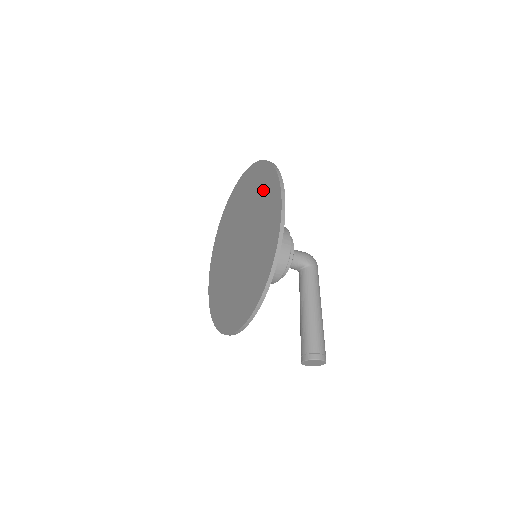
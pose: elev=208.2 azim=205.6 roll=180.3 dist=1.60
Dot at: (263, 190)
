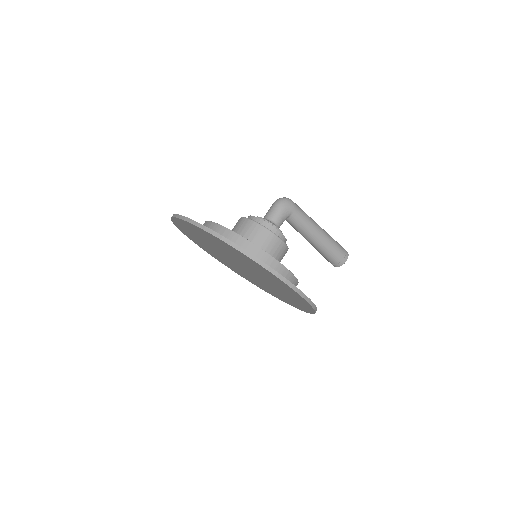
Dot at: (247, 261)
